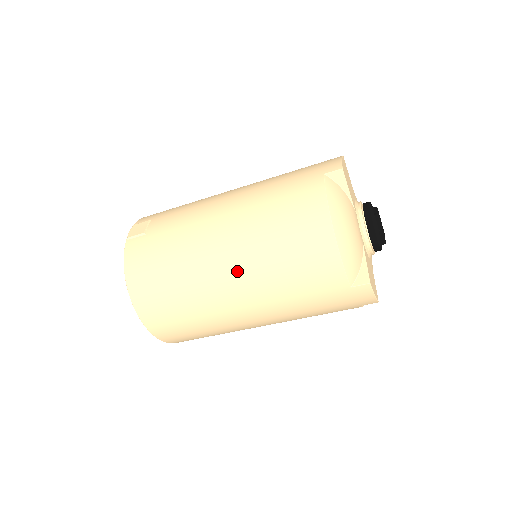
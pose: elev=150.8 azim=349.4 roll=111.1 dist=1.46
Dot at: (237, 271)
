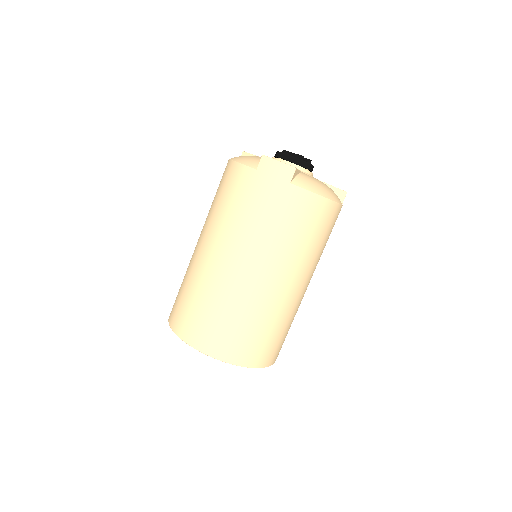
Dot at: (204, 237)
